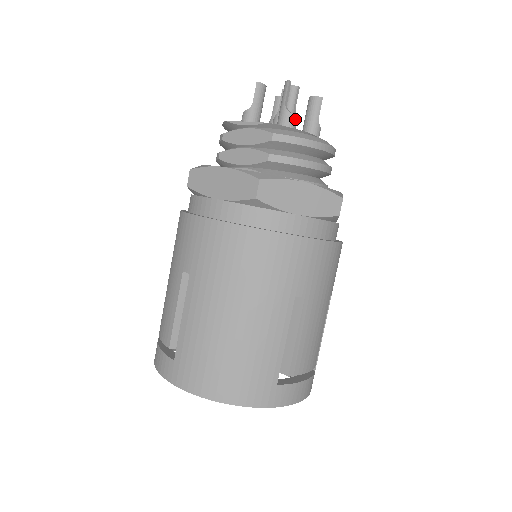
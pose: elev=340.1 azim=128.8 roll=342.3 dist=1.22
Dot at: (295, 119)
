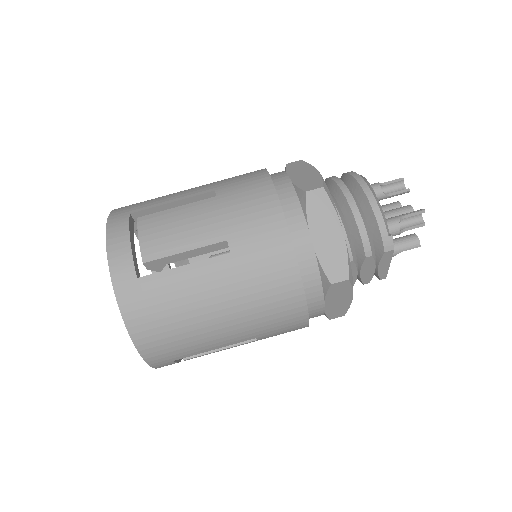
Dot at: (377, 186)
